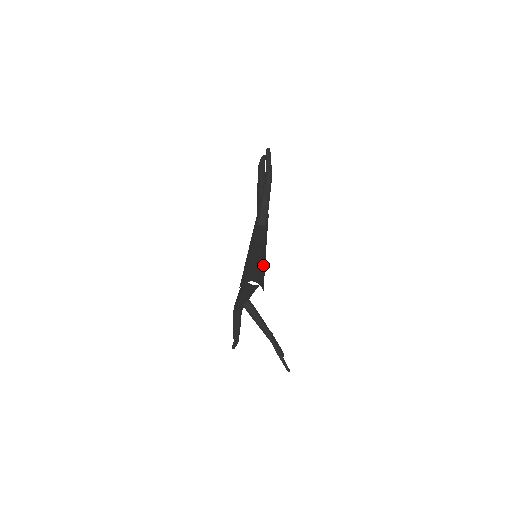
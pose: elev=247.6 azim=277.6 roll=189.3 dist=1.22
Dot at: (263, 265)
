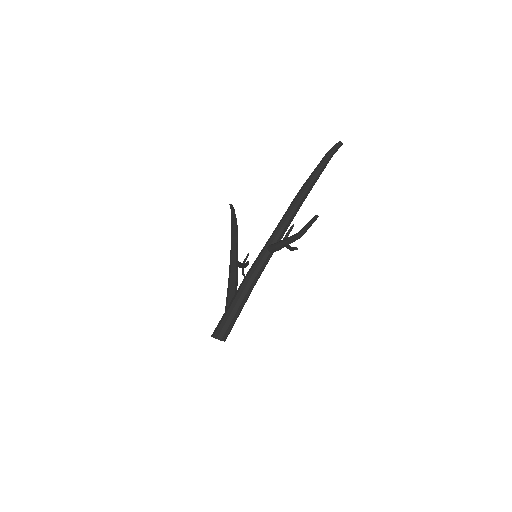
Dot at: occluded
